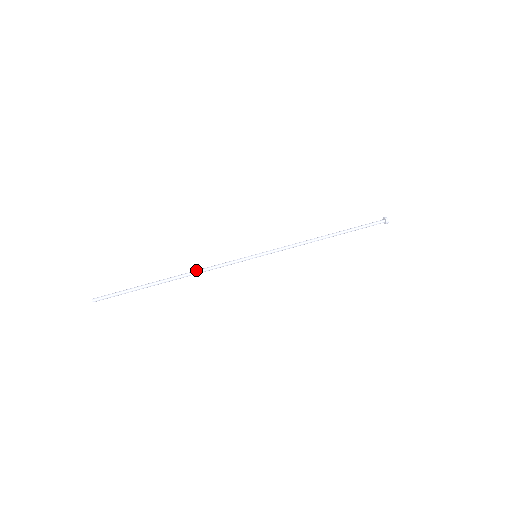
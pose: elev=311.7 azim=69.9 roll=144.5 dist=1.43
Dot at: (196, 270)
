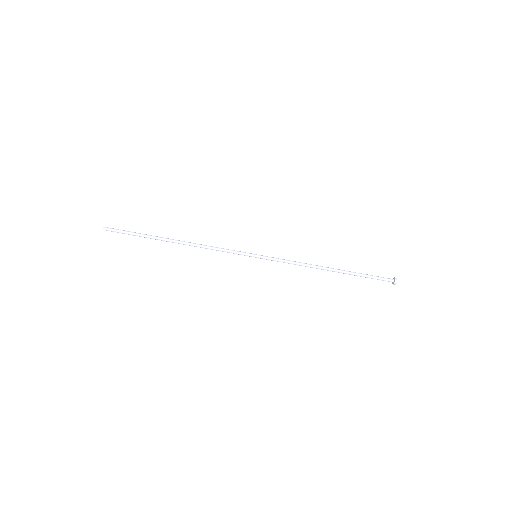
Dot at: (198, 244)
